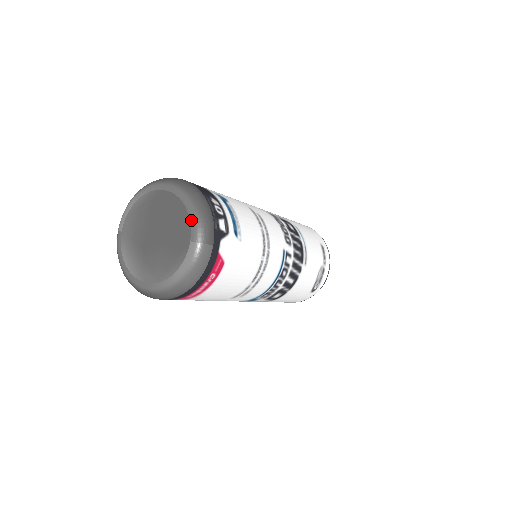
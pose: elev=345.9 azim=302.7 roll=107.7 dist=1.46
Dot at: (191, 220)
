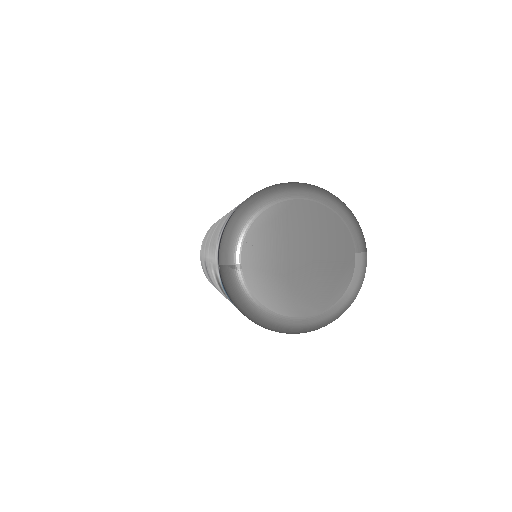
Dot at: (350, 229)
